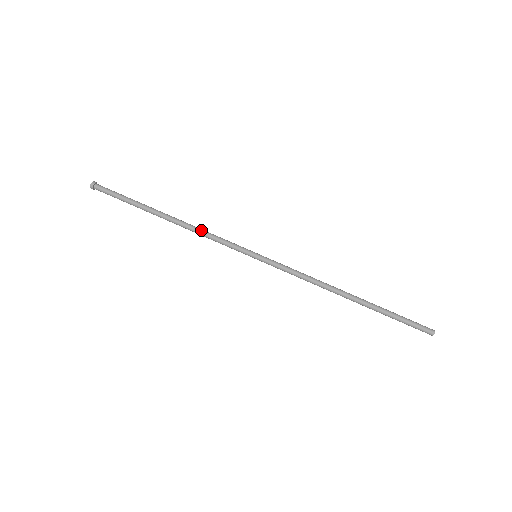
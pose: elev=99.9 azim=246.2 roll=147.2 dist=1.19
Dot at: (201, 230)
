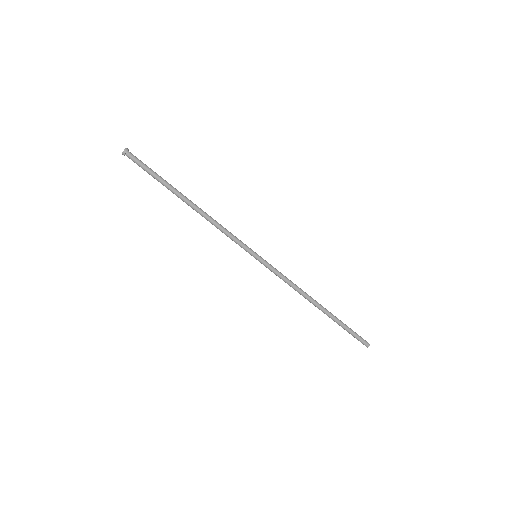
Dot at: (214, 225)
